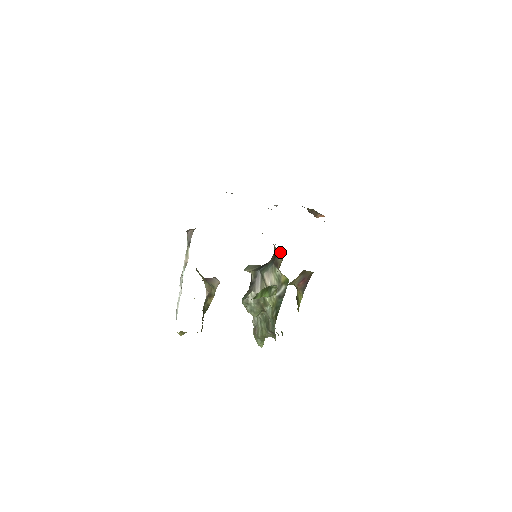
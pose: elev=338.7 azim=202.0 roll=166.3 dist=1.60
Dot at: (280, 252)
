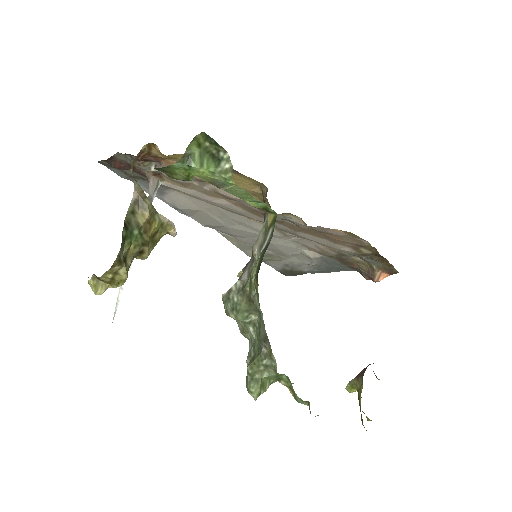
Dot at: (266, 189)
